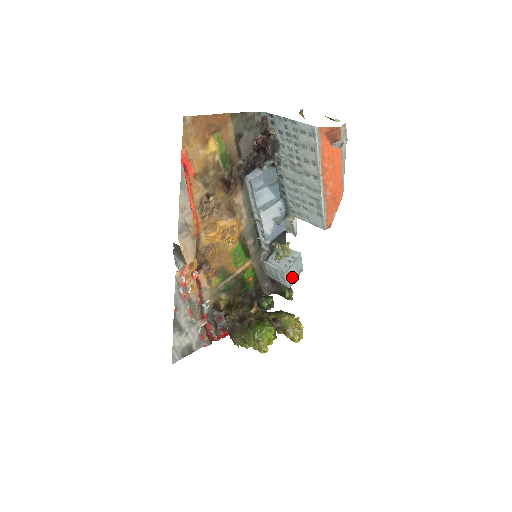
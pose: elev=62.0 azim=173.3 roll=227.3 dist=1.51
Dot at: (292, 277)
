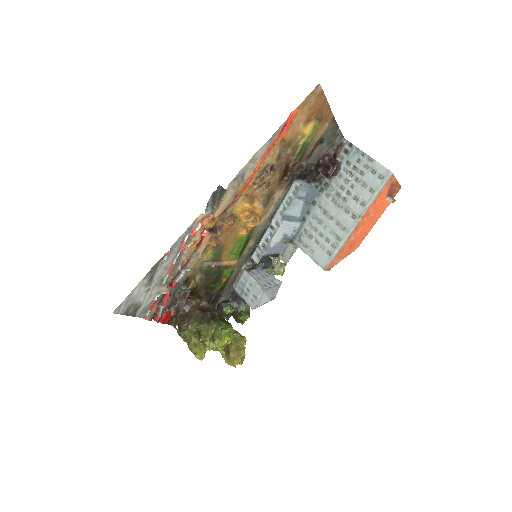
Dot at: (264, 299)
